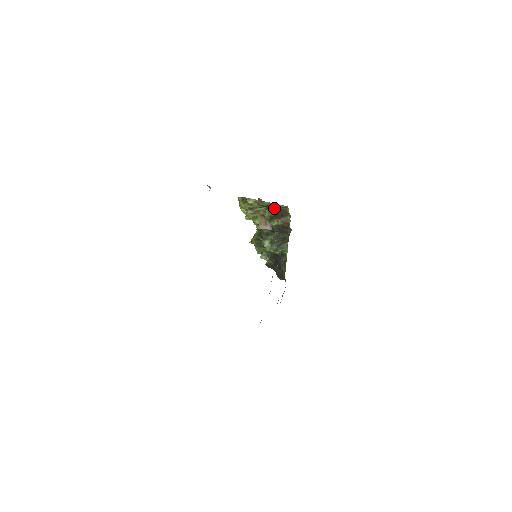
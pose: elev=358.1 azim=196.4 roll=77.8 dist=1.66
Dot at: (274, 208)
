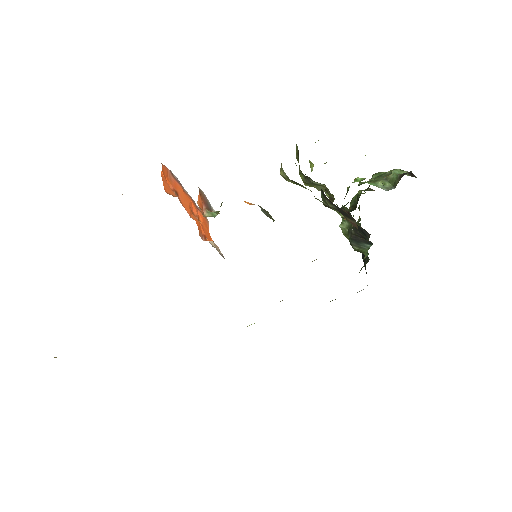
Dot at: occluded
